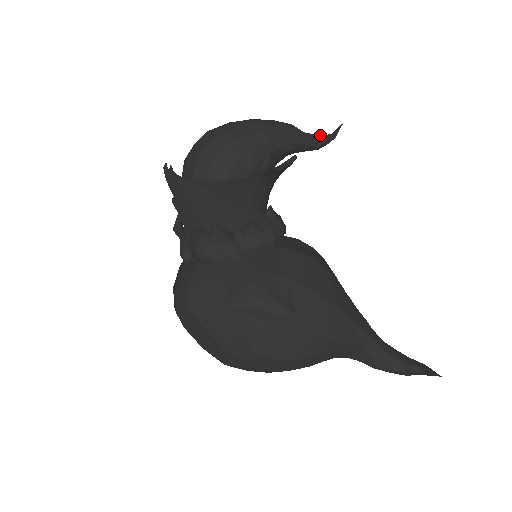
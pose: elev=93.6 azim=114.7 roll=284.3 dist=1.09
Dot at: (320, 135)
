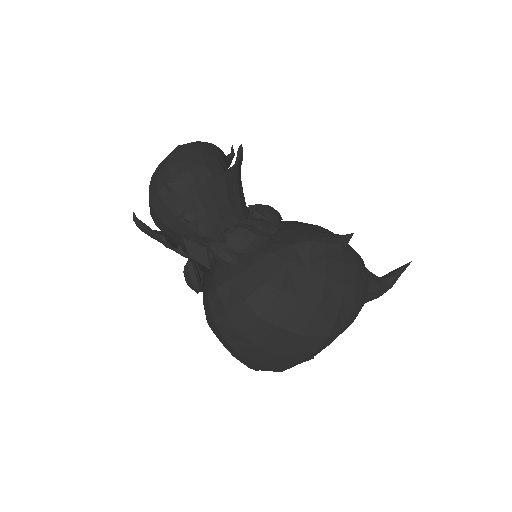
Dot at: occluded
